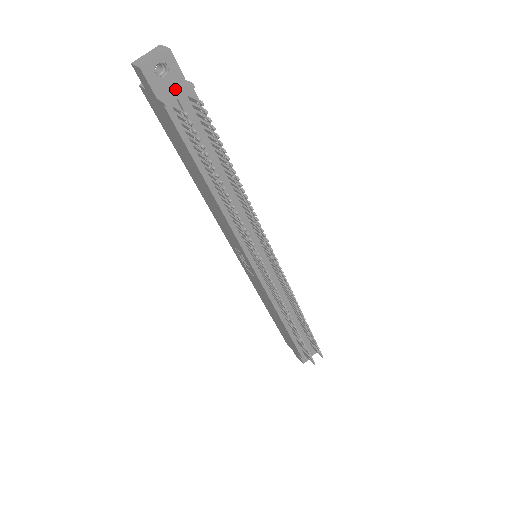
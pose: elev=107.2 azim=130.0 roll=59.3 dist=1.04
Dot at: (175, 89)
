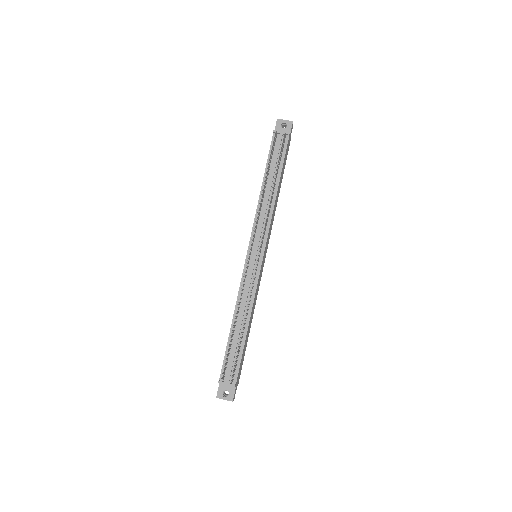
Dot at: (283, 133)
